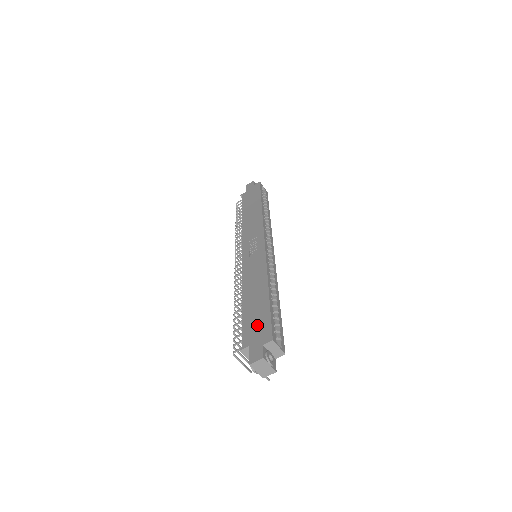
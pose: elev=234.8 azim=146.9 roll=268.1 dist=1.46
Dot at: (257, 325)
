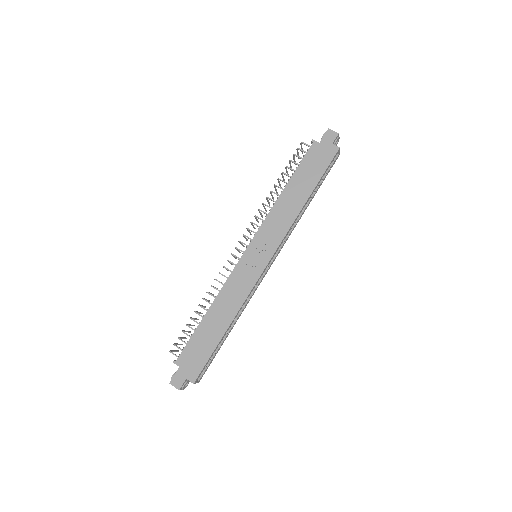
Dot at: (196, 356)
